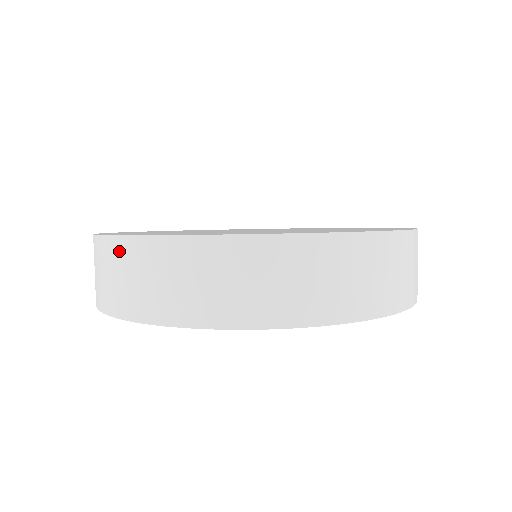
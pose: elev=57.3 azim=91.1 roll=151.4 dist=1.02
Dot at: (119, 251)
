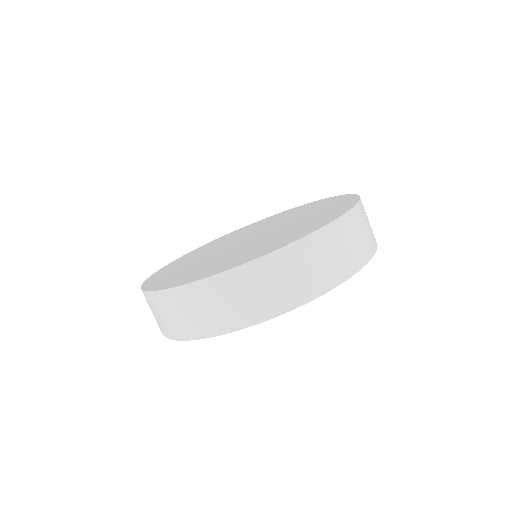
Dot at: occluded
